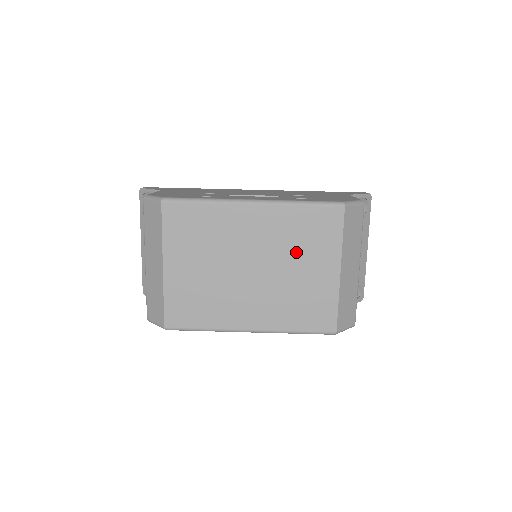
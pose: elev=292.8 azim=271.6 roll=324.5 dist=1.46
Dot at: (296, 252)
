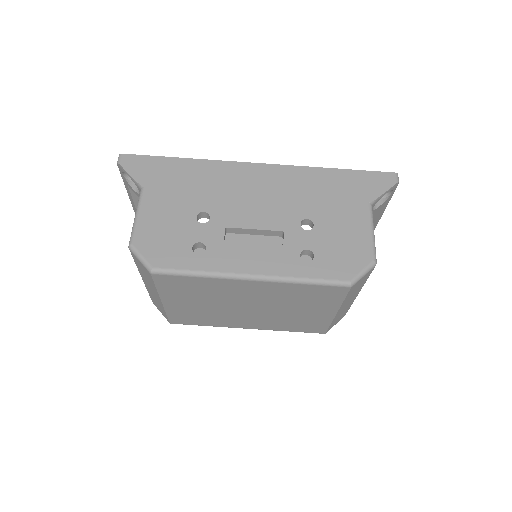
Dot at: (294, 304)
